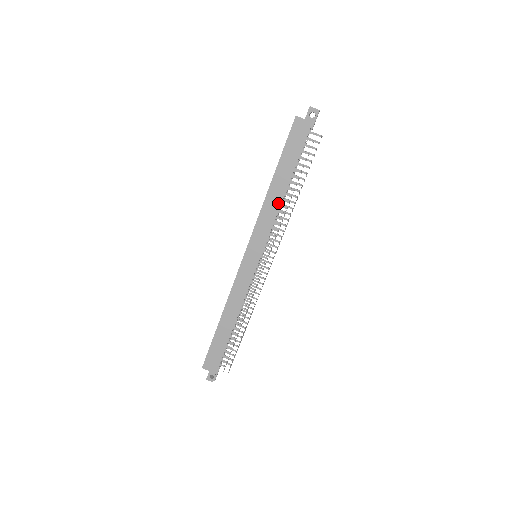
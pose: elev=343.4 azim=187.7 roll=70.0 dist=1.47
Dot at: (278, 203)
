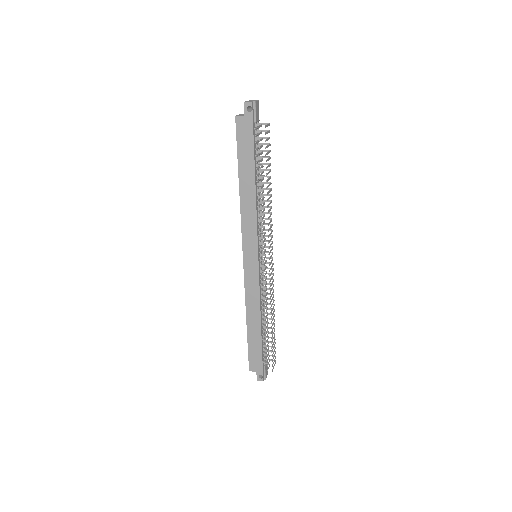
Dot at: (253, 202)
